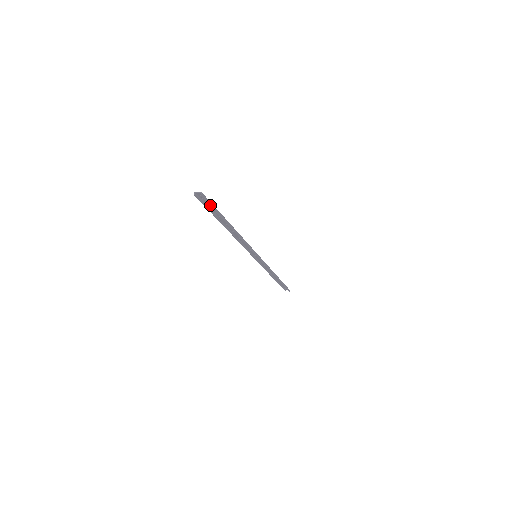
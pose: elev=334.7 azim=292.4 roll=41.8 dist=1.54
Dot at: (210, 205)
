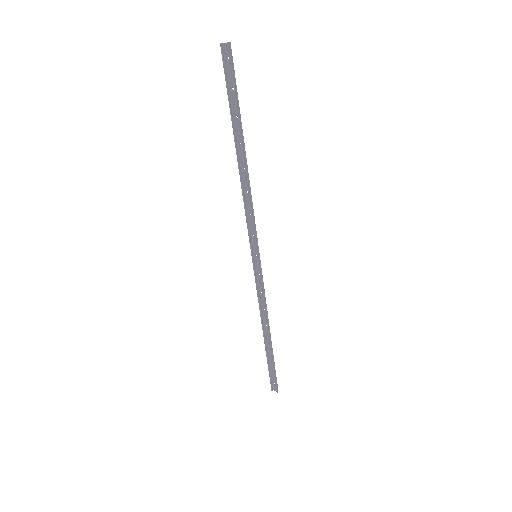
Dot at: (233, 75)
